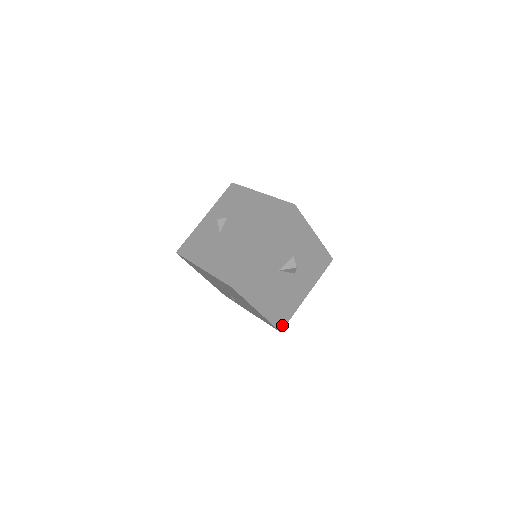
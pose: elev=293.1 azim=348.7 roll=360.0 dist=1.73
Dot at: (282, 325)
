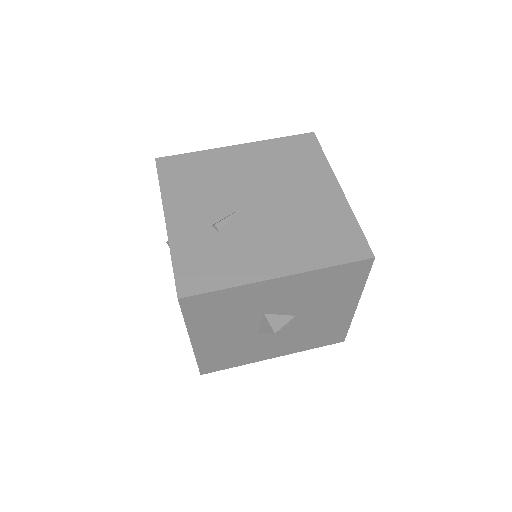
Dot at: (338, 338)
